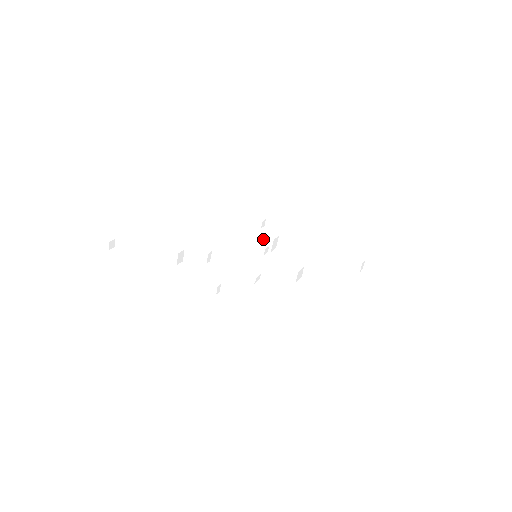
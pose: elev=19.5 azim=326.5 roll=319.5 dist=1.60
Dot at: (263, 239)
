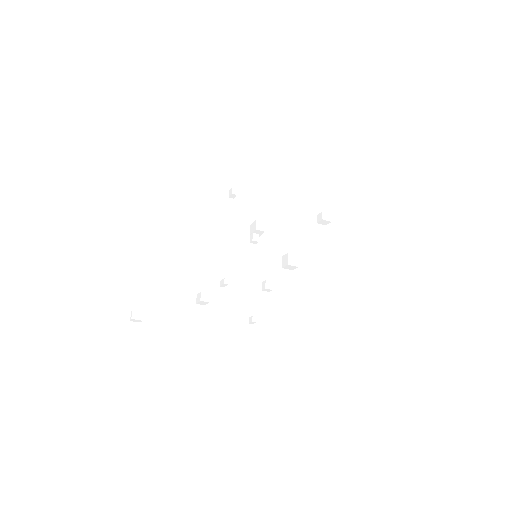
Dot at: (253, 231)
